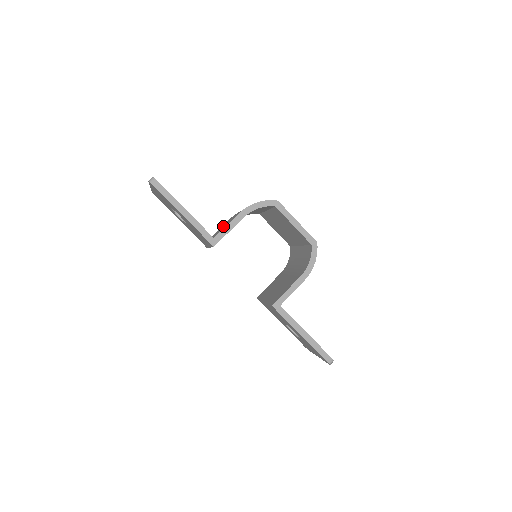
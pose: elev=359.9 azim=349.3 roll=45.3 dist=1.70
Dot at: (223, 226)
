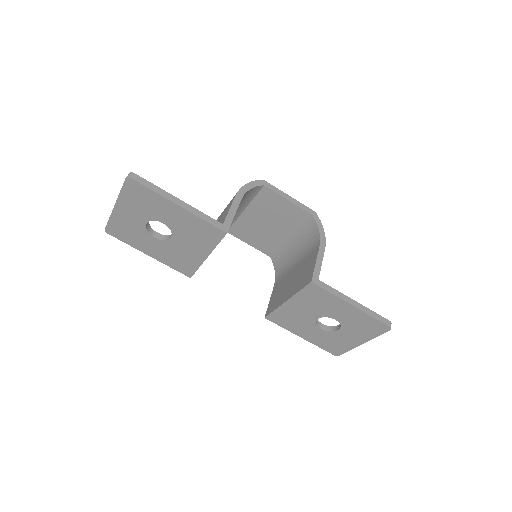
Dot at: occluded
